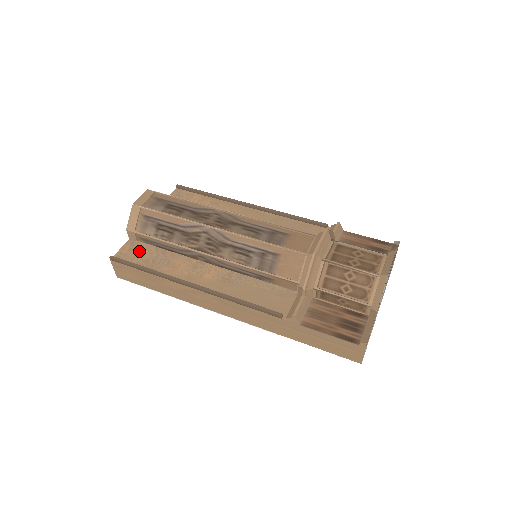
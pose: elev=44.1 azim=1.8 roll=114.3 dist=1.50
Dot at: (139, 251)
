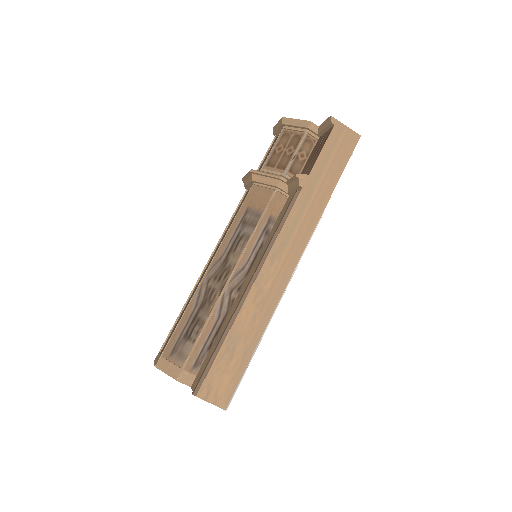
Dot at: (204, 367)
